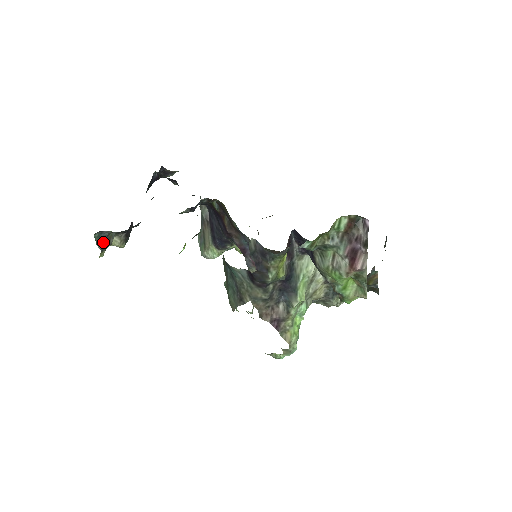
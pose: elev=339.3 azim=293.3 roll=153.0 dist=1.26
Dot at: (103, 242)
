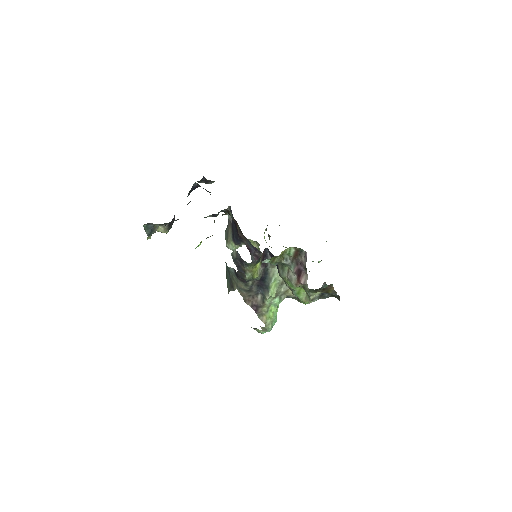
Dot at: (150, 230)
